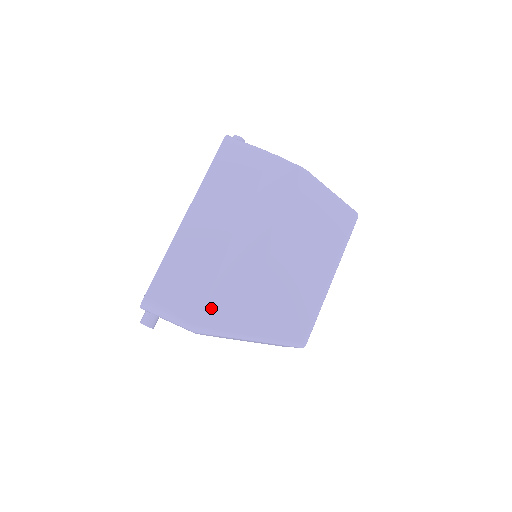
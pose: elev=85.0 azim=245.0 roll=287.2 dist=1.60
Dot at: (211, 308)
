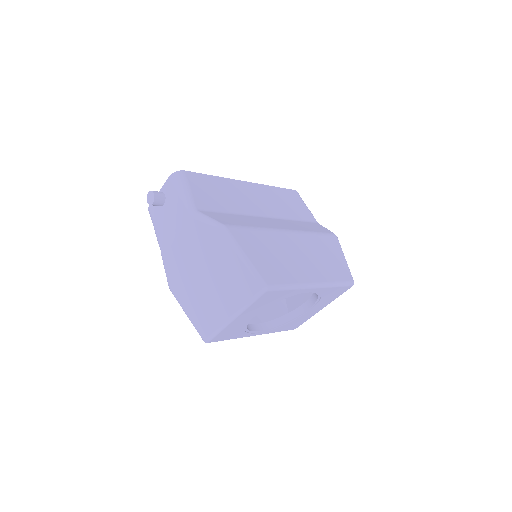
Dot at: (219, 215)
